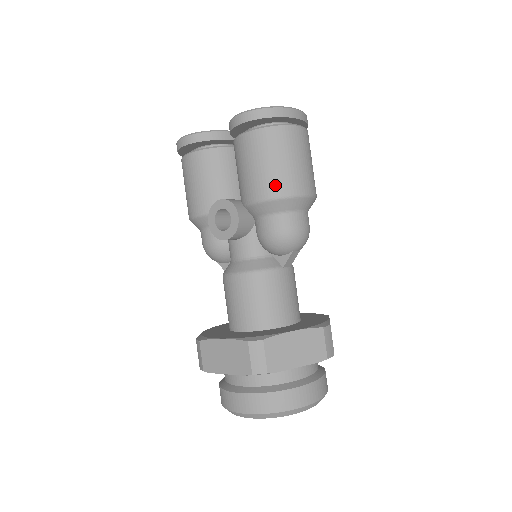
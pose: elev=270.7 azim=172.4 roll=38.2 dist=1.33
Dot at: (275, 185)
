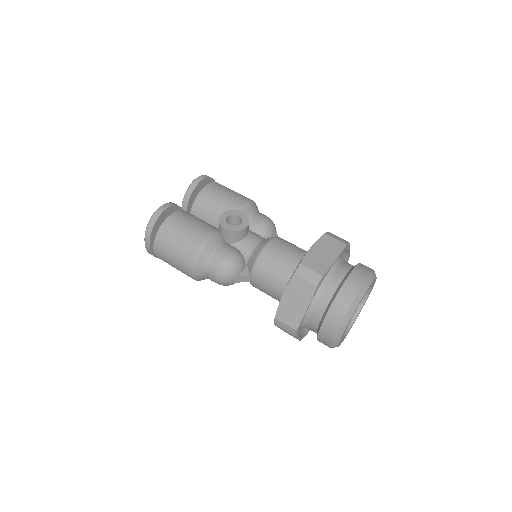
Dot at: (244, 197)
